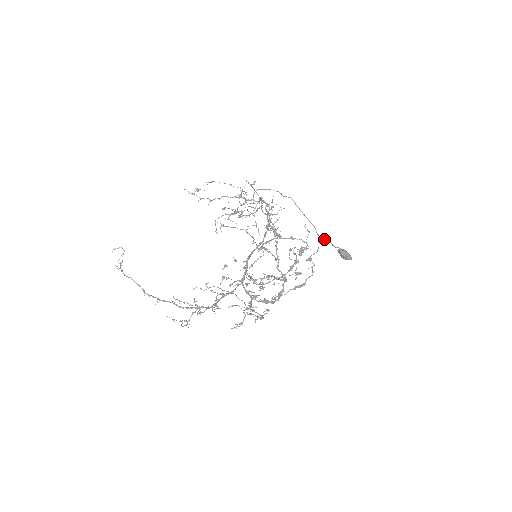
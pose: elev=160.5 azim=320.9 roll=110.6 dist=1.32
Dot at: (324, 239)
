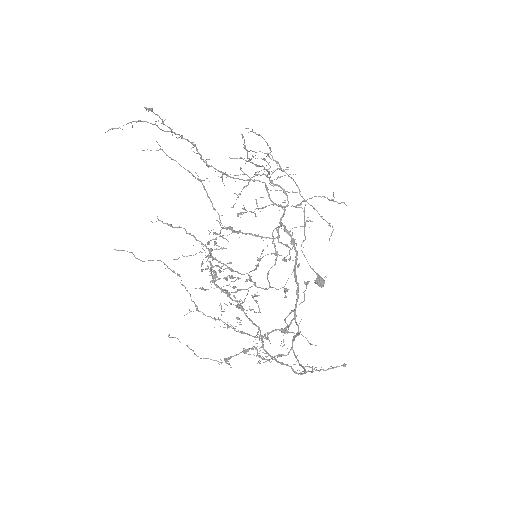
Dot at: (304, 255)
